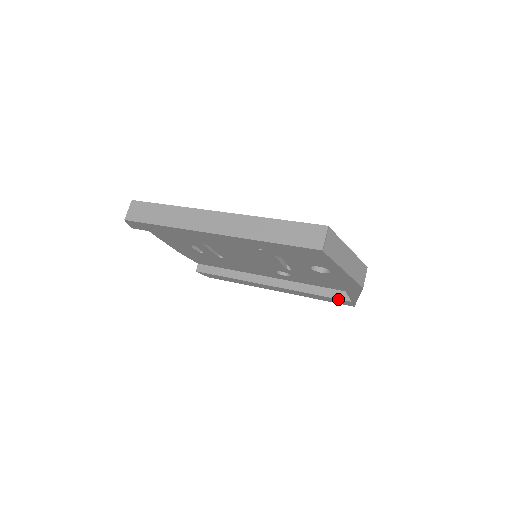
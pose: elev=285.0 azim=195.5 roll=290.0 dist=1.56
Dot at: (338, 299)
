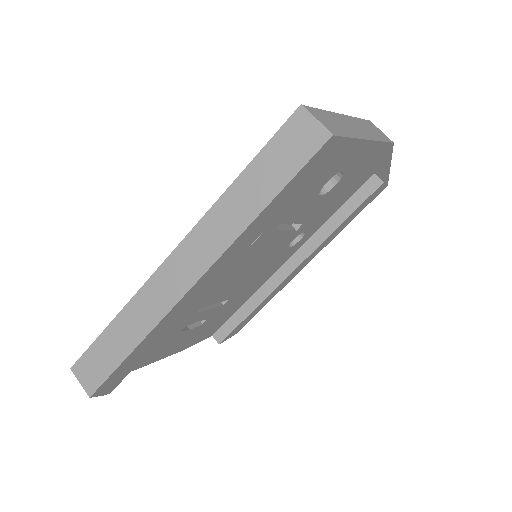
Dot at: (369, 197)
